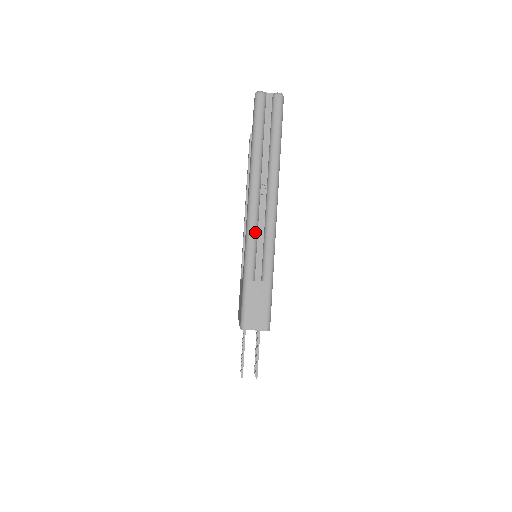
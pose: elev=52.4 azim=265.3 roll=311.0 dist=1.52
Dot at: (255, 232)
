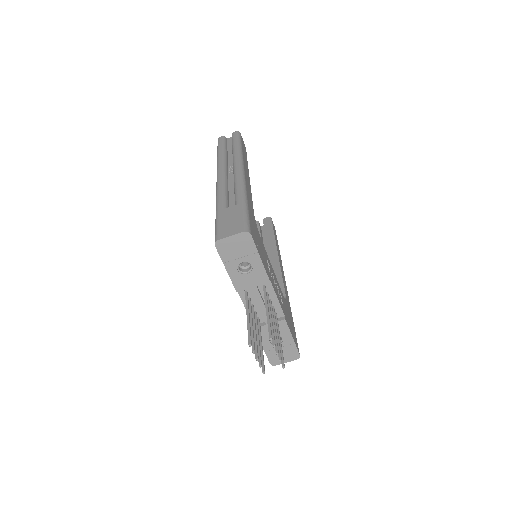
Dot at: (223, 186)
